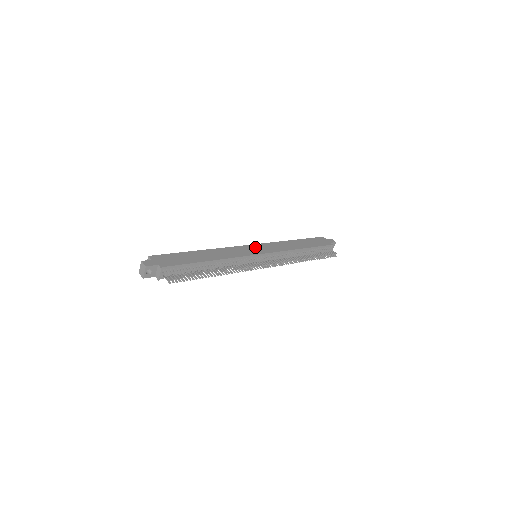
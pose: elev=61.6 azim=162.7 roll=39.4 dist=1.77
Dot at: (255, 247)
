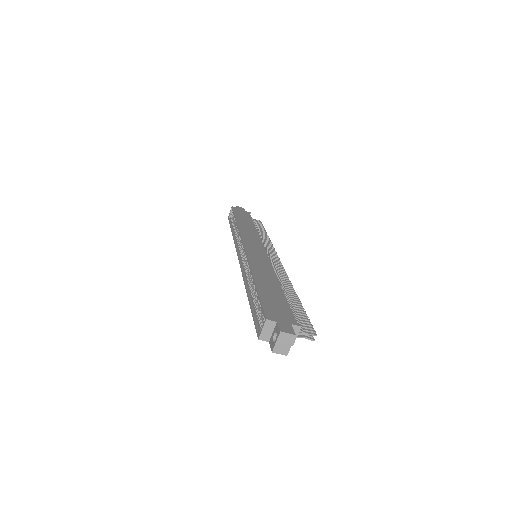
Dot at: (250, 245)
